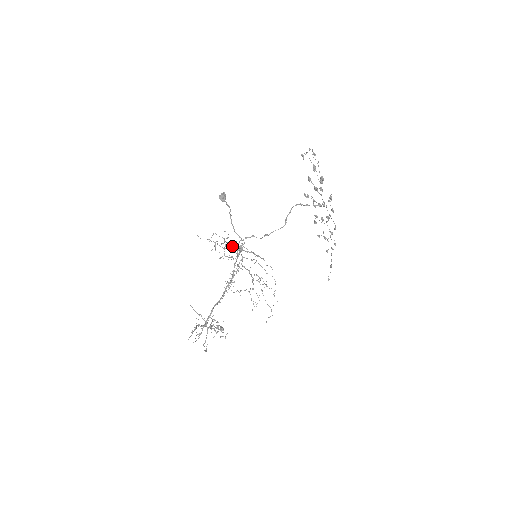
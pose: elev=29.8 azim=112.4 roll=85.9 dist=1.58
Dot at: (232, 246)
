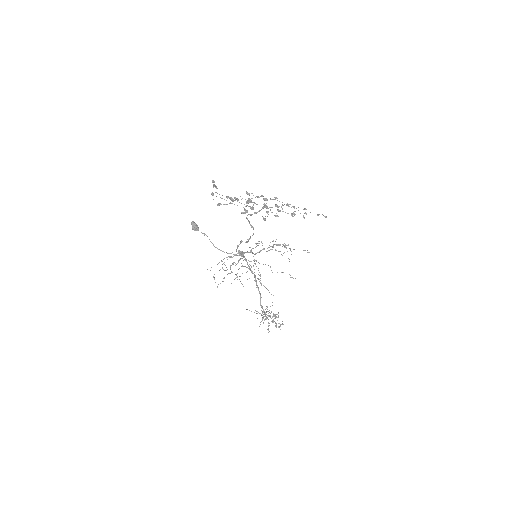
Dot at: occluded
